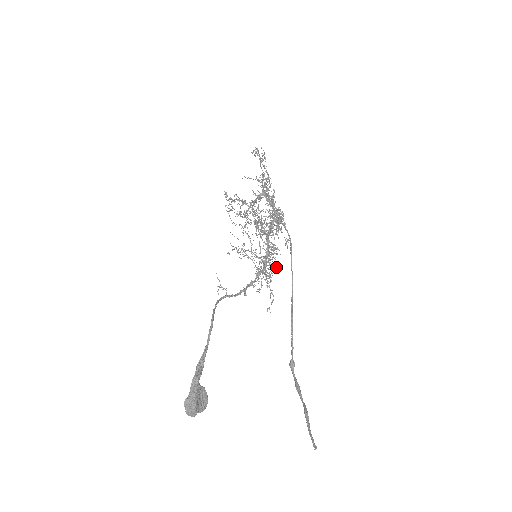
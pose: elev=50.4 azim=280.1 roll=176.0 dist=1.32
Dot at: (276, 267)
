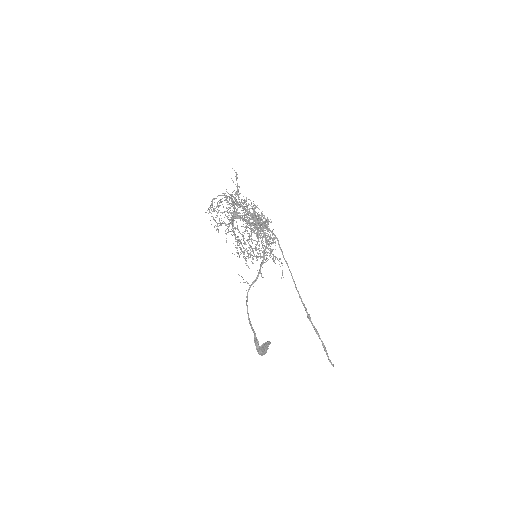
Dot at: (275, 238)
